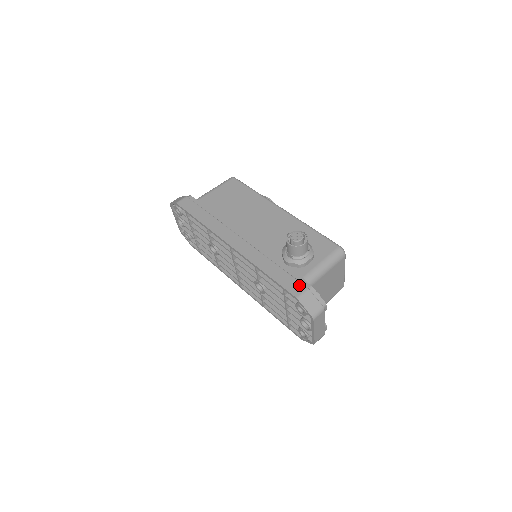
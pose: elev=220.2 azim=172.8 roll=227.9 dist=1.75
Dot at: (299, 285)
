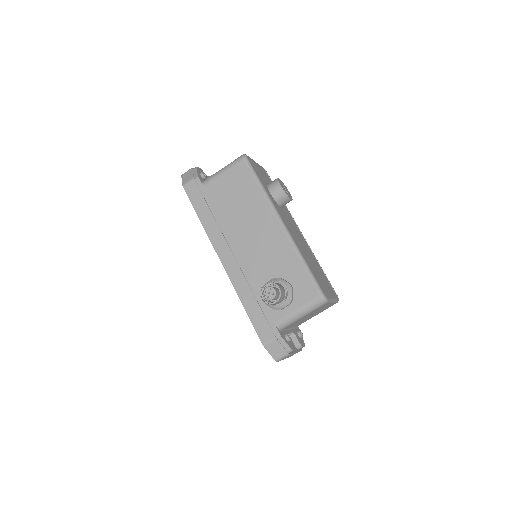
Dot at: (269, 332)
